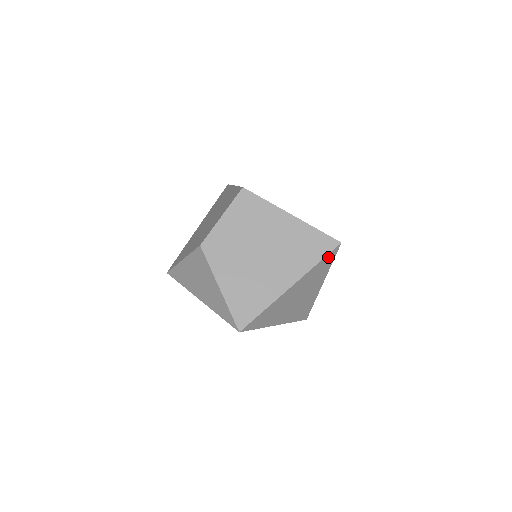
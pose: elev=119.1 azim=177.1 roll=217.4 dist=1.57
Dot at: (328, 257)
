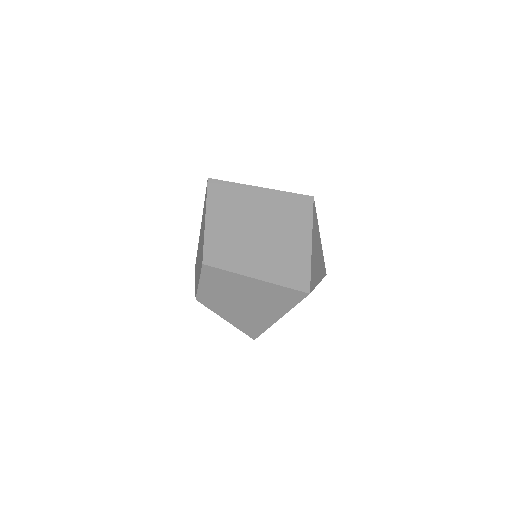
Dot at: occluded
